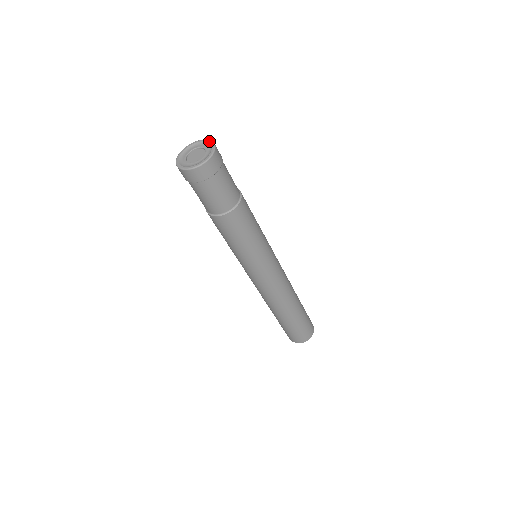
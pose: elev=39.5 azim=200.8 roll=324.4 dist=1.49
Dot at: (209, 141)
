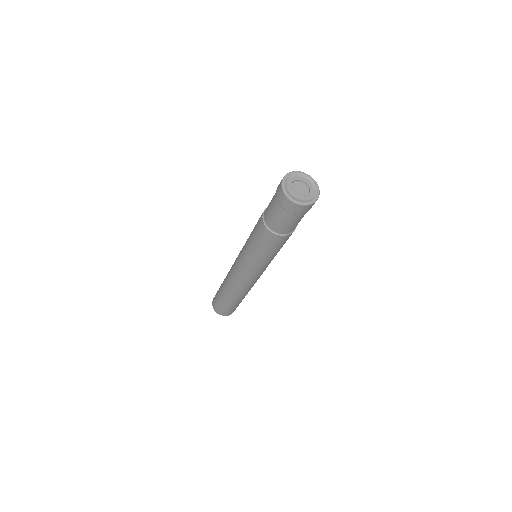
Dot at: (315, 181)
